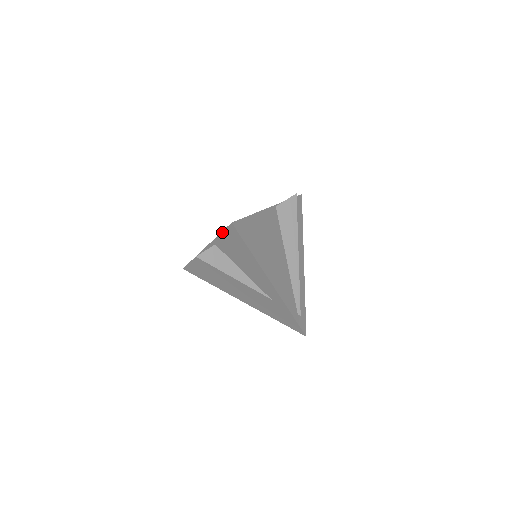
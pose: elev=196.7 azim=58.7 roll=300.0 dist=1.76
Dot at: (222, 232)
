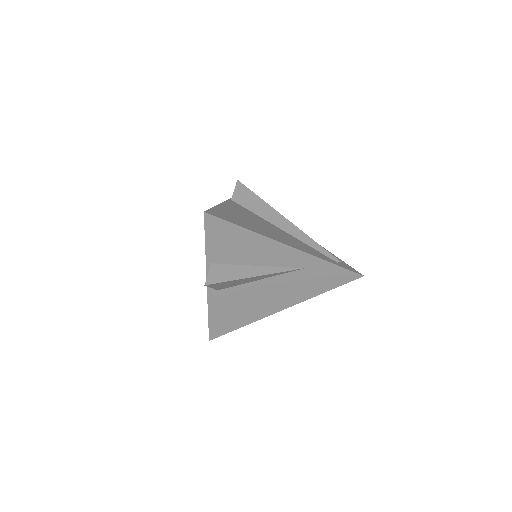
Dot at: (205, 237)
